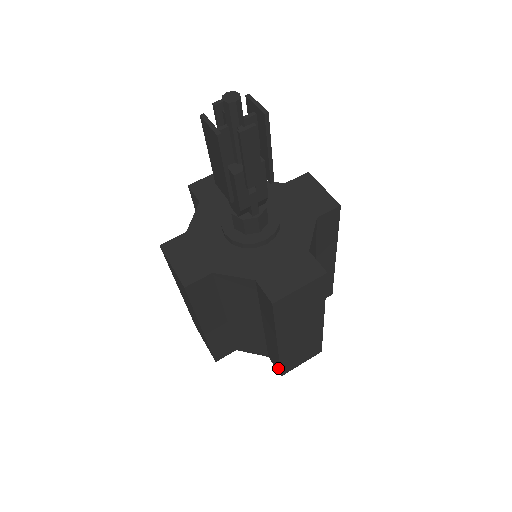
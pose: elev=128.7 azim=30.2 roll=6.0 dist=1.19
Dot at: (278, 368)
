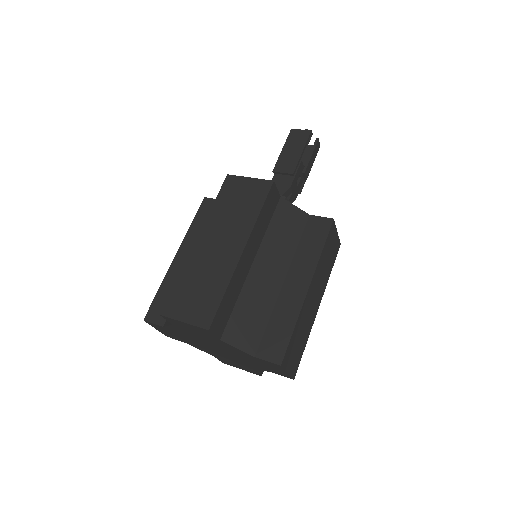
Dot at: (281, 349)
